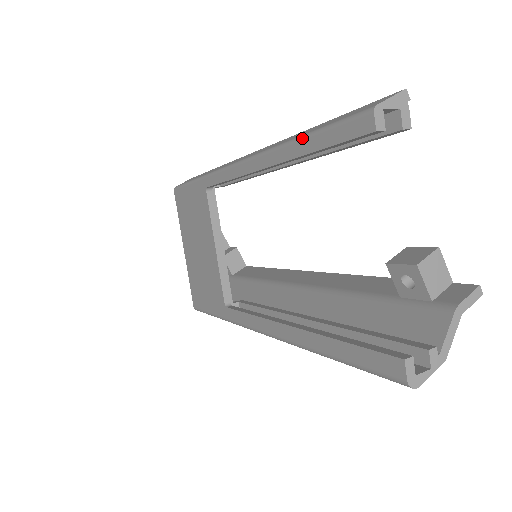
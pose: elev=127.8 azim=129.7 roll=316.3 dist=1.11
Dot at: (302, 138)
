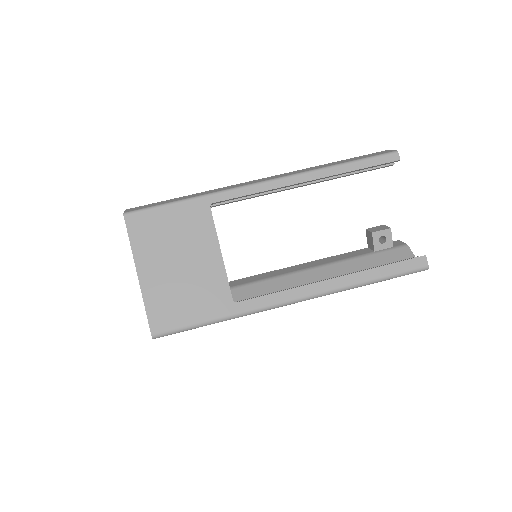
Dot at: (348, 163)
